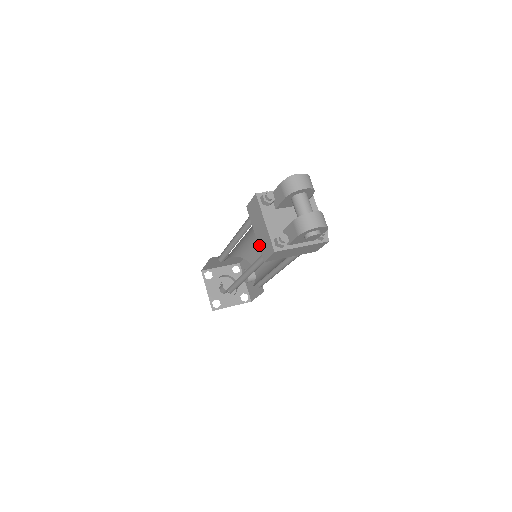
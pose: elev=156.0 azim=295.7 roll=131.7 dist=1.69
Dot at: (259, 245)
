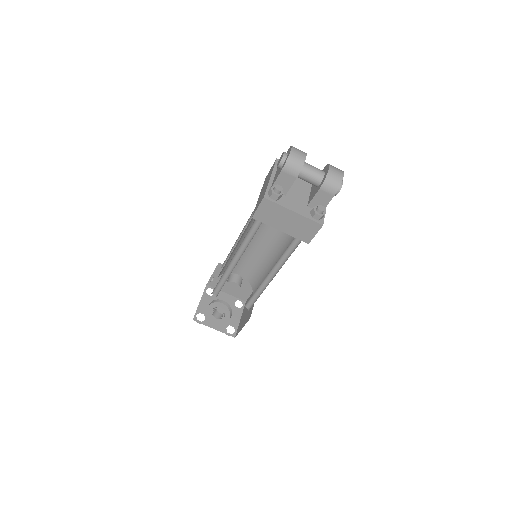
Dot at: (293, 235)
